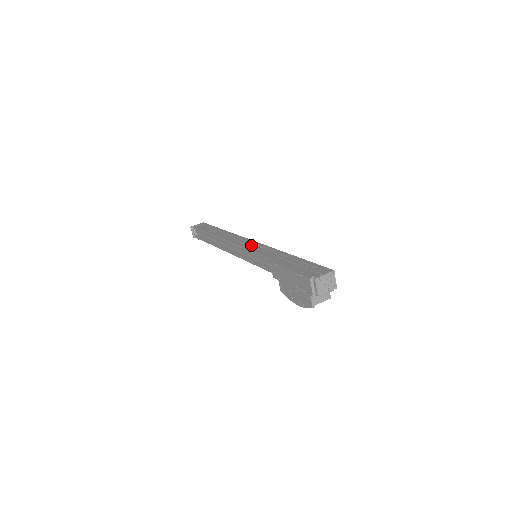
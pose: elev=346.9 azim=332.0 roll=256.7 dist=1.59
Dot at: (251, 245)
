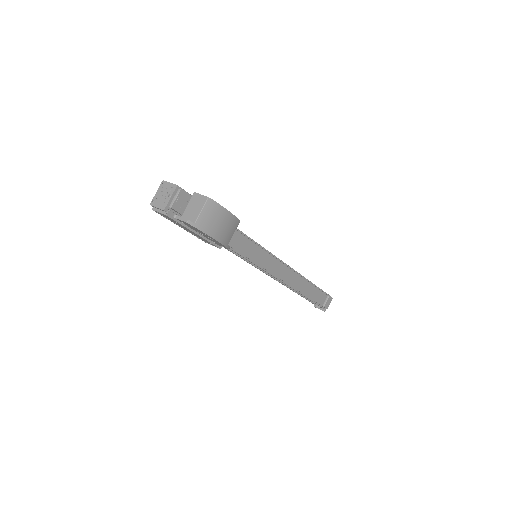
Dot at: occluded
